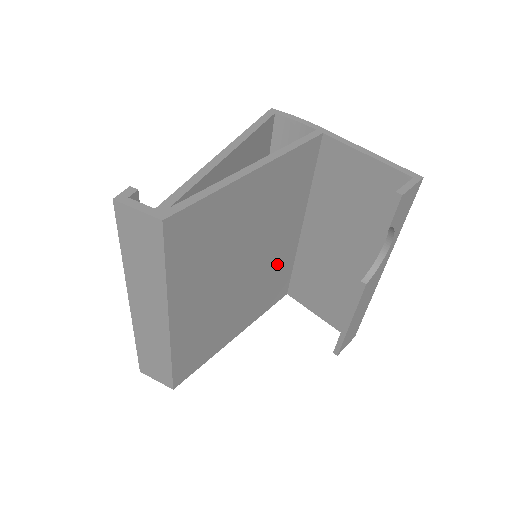
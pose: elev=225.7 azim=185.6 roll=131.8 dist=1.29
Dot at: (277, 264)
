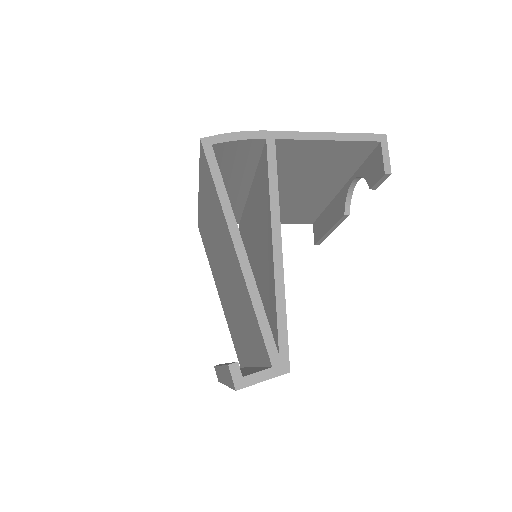
Dot at: occluded
